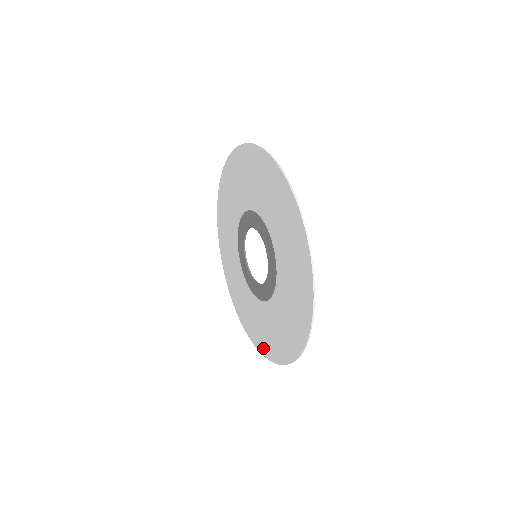
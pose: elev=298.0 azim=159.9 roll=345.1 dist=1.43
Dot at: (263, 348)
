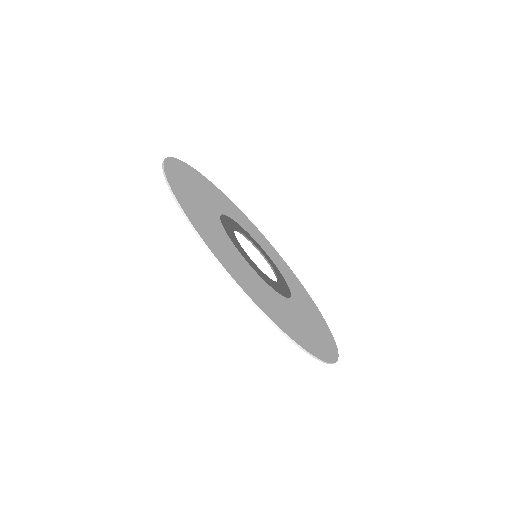
Dot at: (299, 341)
